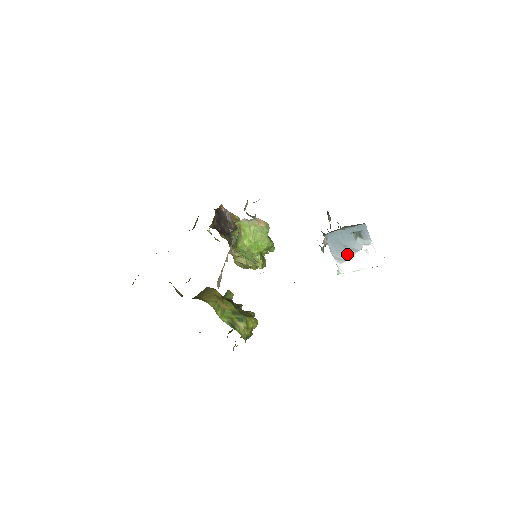
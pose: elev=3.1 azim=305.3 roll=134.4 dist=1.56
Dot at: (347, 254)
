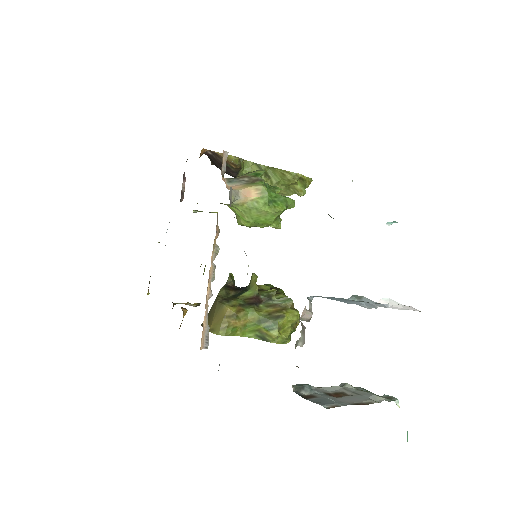
Dot at: occluded
